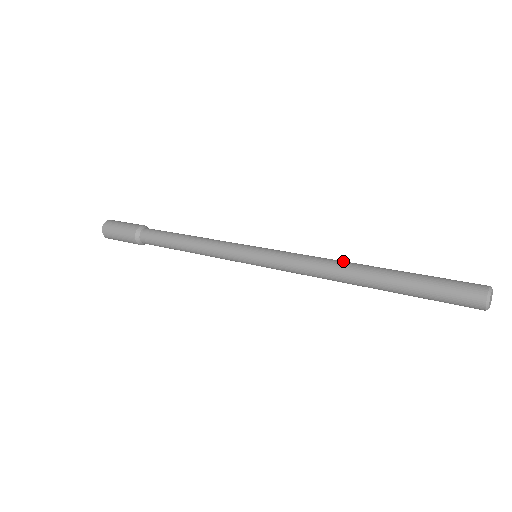
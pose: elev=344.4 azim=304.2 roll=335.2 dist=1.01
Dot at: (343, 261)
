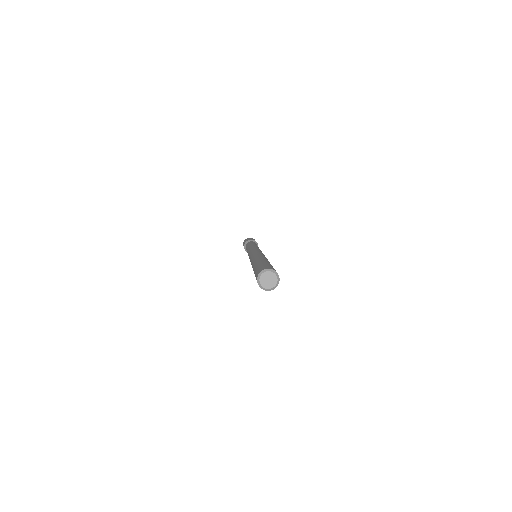
Dot at: (257, 256)
